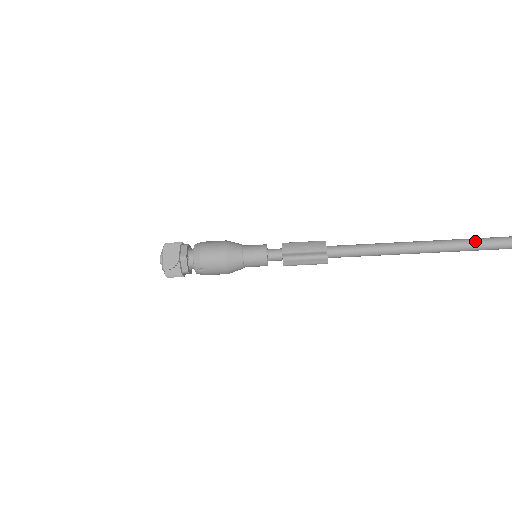
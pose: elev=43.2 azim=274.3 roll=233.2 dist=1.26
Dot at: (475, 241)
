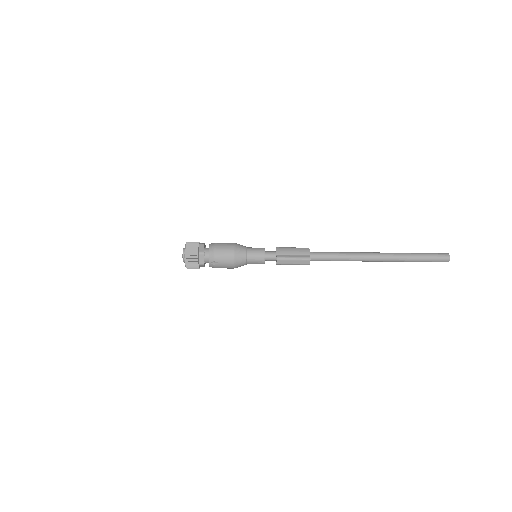
Dot at: (418, 255)
